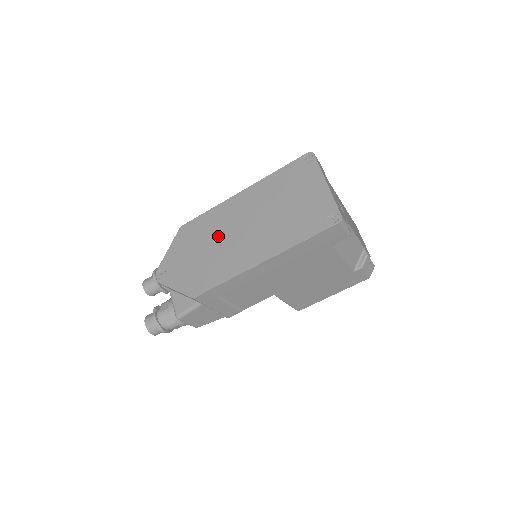
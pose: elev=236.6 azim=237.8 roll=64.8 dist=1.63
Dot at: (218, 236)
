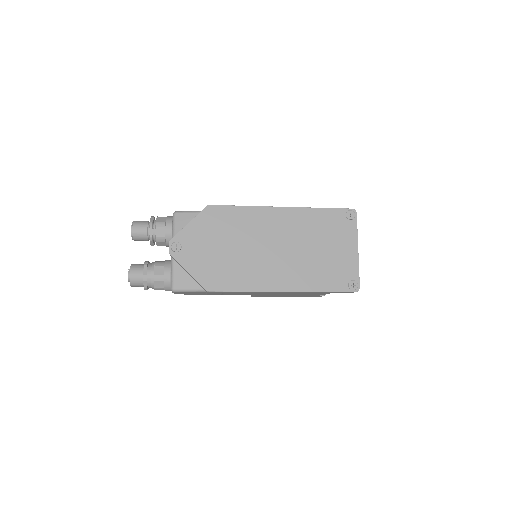
Dot at: (248, 241)
